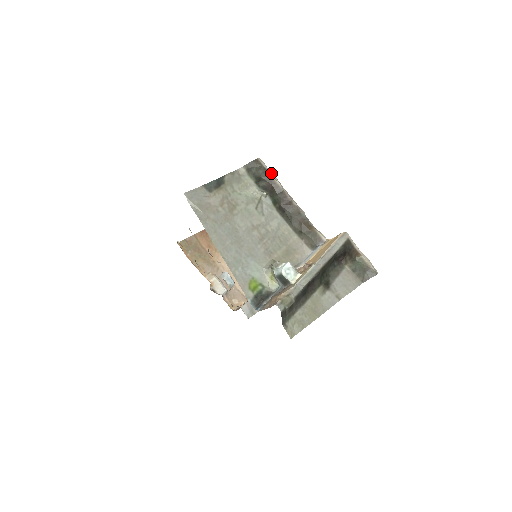
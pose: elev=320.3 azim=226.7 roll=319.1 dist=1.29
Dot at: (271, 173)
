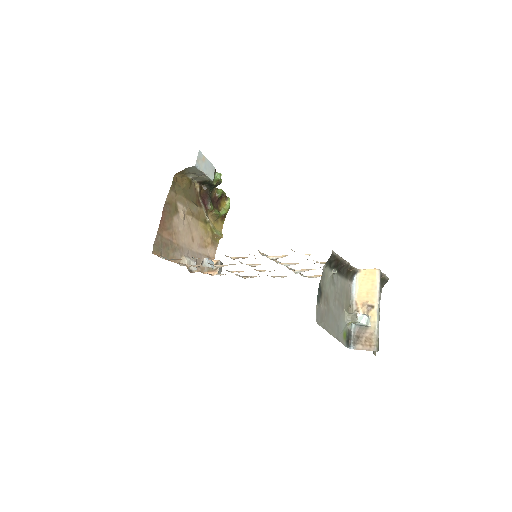
Dot at: (337, 255)
